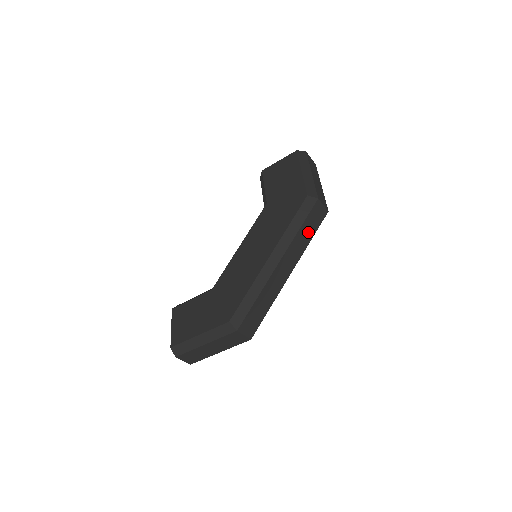
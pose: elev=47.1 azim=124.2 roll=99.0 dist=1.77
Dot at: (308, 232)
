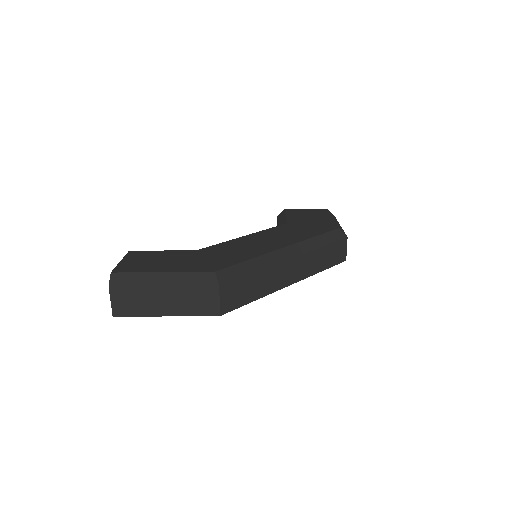
Dot at: (325, 259)
